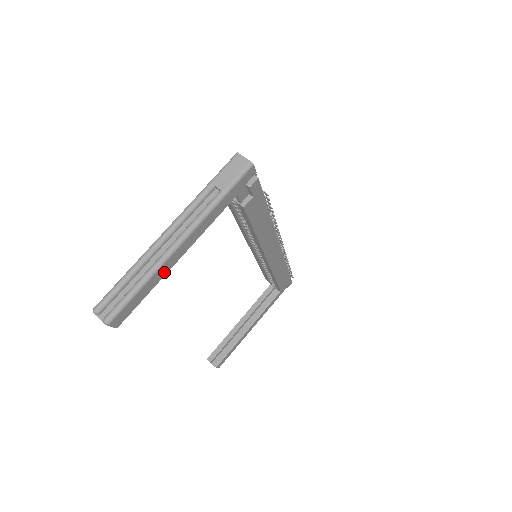
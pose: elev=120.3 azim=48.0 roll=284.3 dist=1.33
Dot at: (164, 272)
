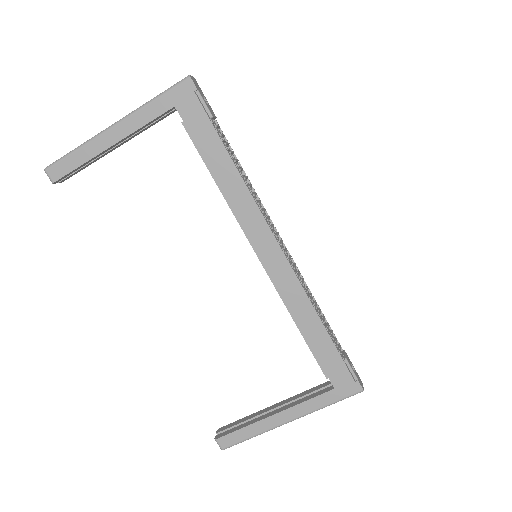
Dot at: (97, 150)
